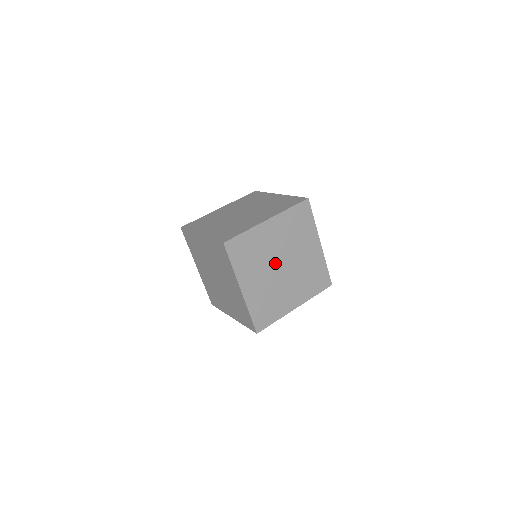
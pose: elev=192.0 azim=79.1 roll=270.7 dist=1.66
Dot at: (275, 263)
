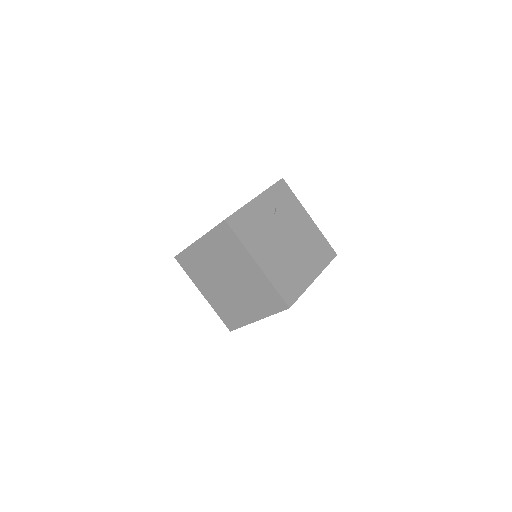
Dot at: occluded
